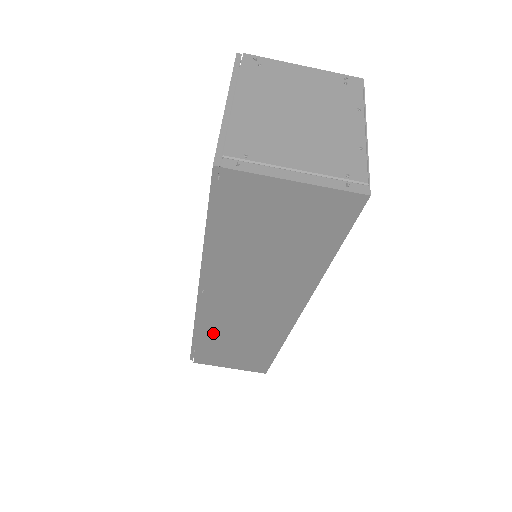
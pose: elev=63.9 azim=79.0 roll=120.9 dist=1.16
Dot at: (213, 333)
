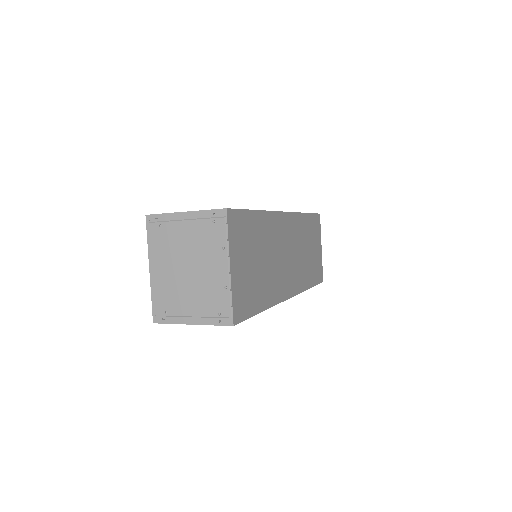
Dot at: occluded
